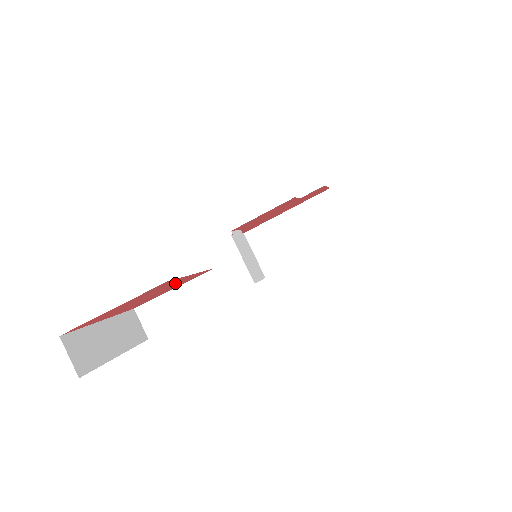
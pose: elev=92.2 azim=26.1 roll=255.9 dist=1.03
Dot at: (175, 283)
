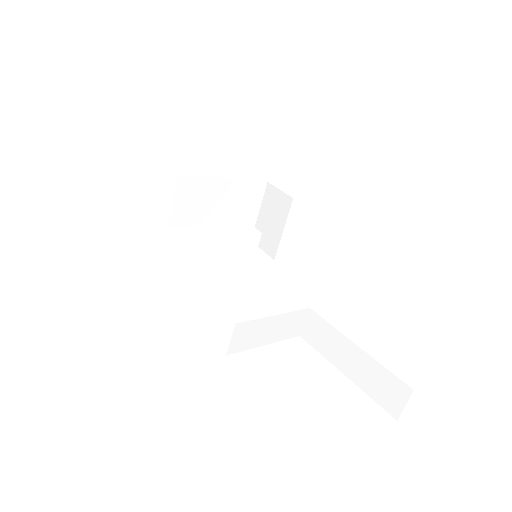
Dot at: occluded
